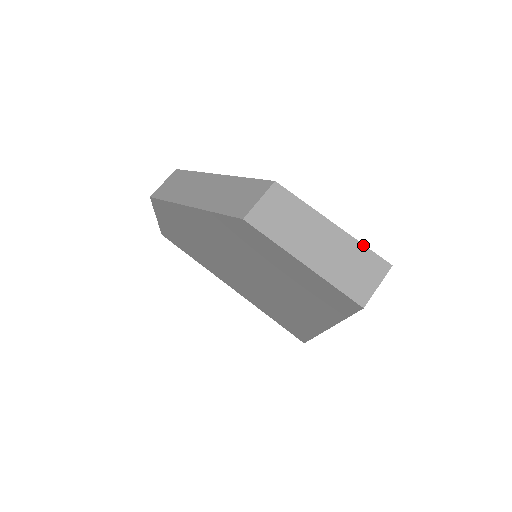
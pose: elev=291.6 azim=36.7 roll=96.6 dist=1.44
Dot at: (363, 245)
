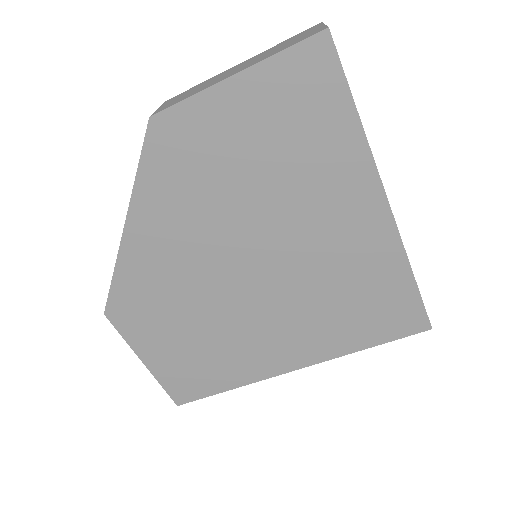
Dot at: (281, 43)
